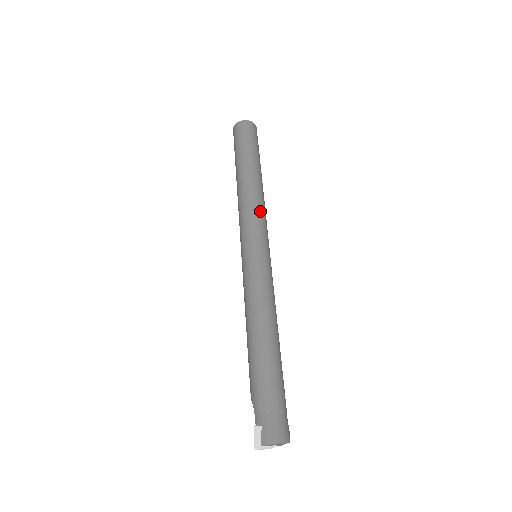
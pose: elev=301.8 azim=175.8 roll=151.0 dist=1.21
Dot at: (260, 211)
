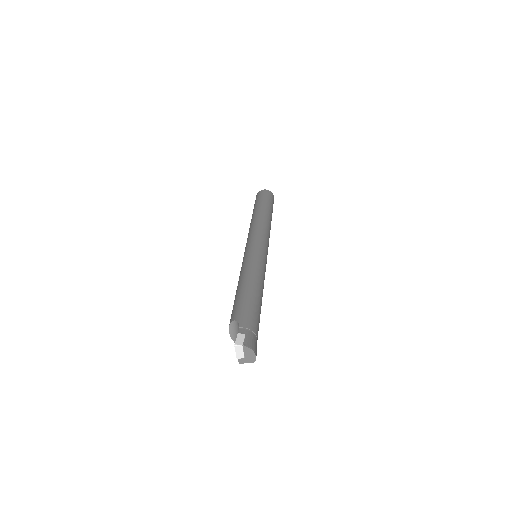
Dot at: (269, 237)
